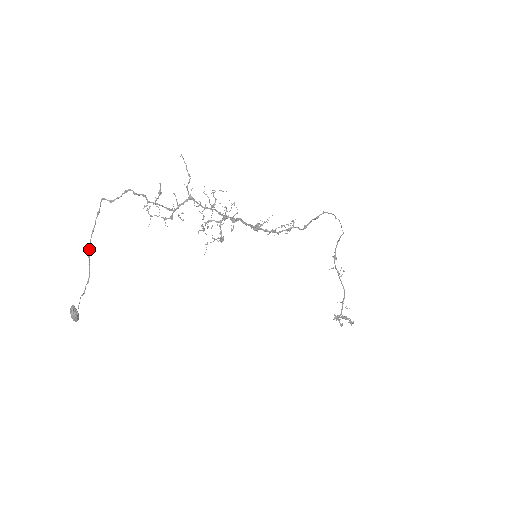
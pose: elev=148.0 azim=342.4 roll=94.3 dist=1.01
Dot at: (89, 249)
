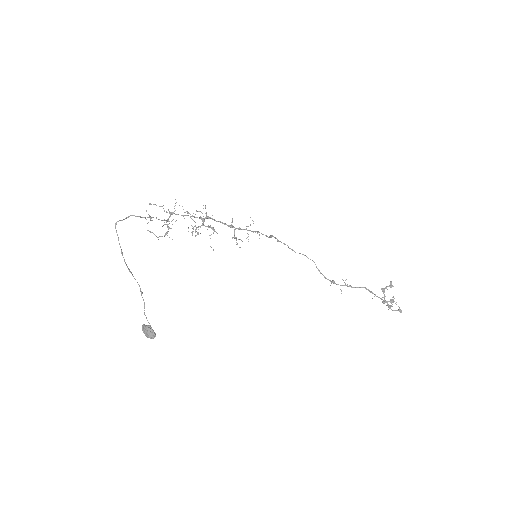
Dot at: (127, 267)
